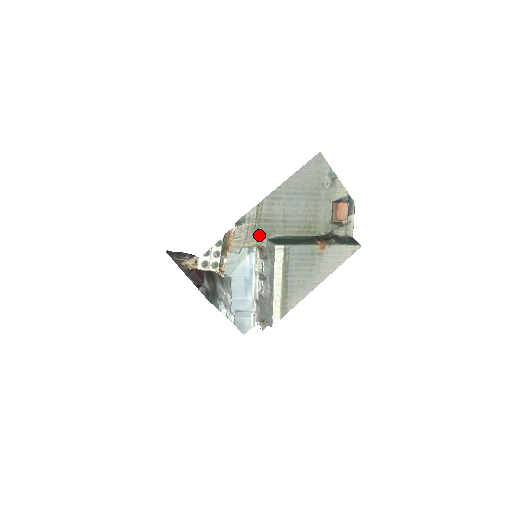
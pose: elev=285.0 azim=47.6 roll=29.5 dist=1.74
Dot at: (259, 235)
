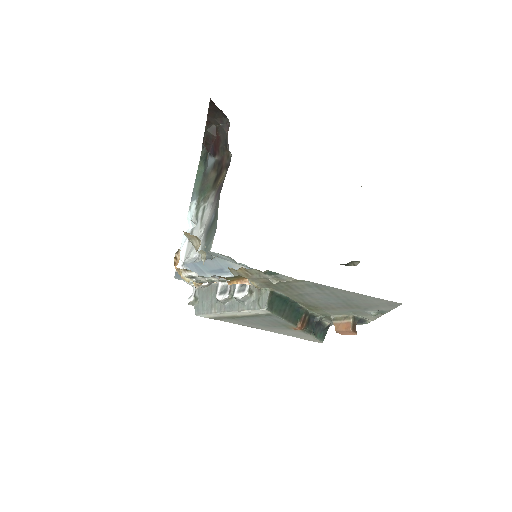
Dot at: (269, 284)
